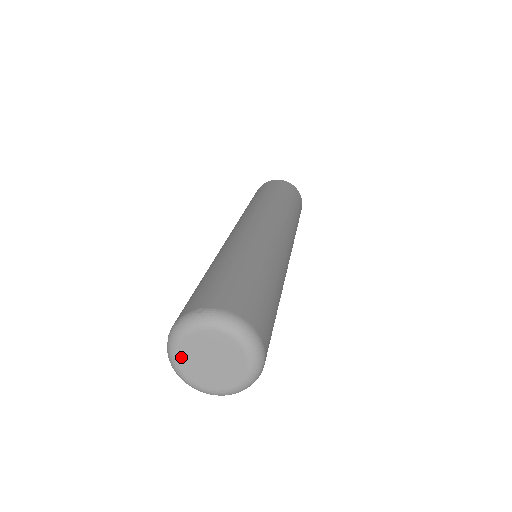
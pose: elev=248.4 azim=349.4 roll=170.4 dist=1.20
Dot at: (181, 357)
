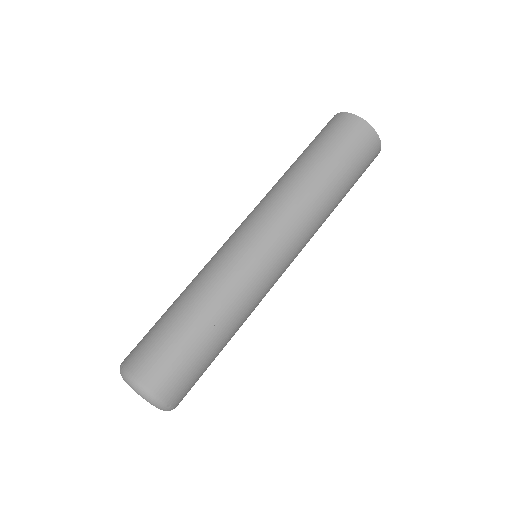
Dot at: occluded
